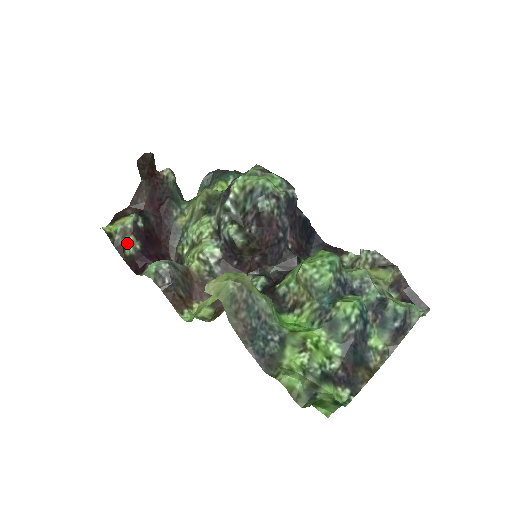
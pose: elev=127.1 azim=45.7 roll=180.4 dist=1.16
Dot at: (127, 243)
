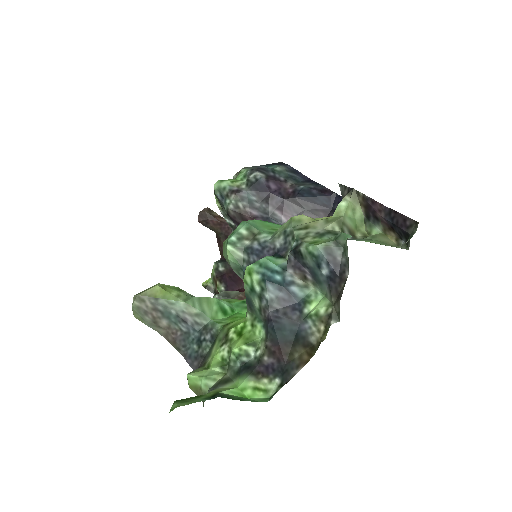
Dot at: occluded
